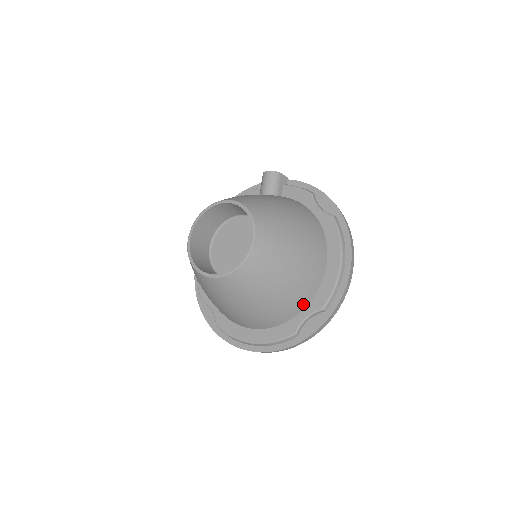
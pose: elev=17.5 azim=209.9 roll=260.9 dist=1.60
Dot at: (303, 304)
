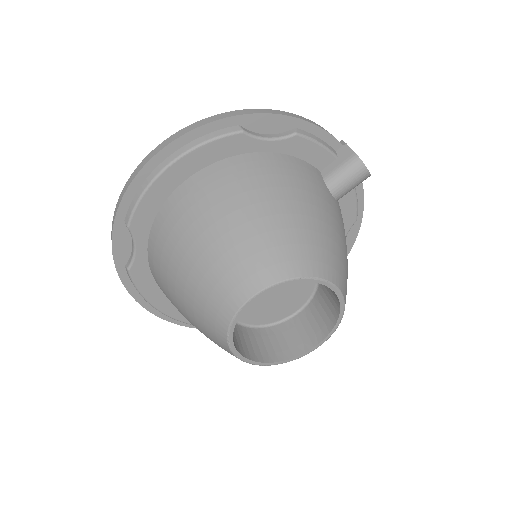
Dot at: occluded
